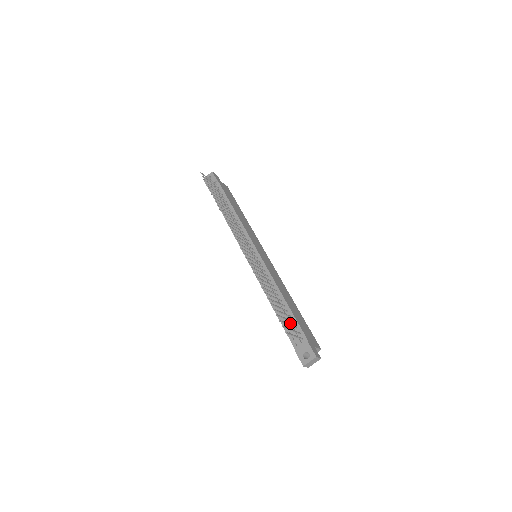
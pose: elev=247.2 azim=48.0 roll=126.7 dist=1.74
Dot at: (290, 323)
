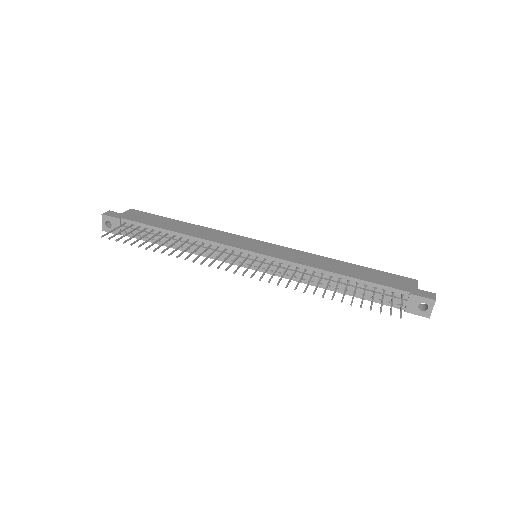
Dot at: occluded
